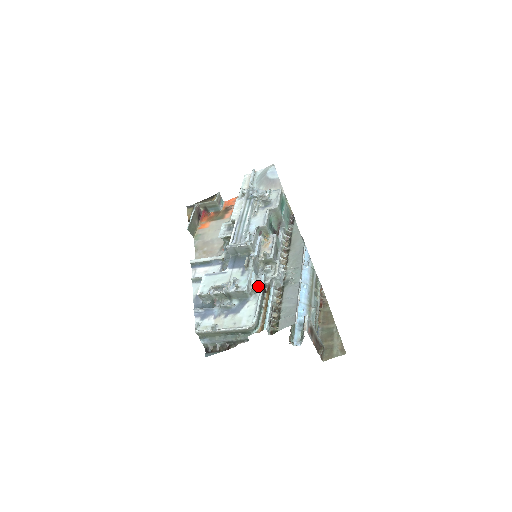
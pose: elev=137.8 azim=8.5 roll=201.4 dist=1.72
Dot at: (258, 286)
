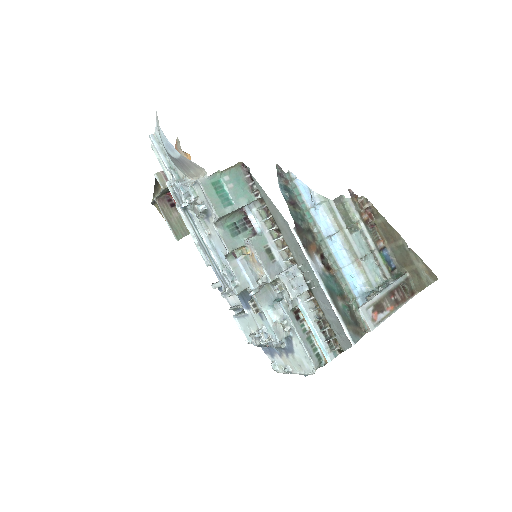
Dot at: (286, 319)
